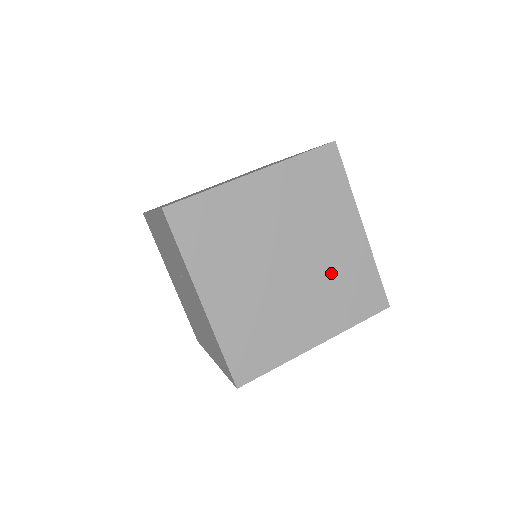
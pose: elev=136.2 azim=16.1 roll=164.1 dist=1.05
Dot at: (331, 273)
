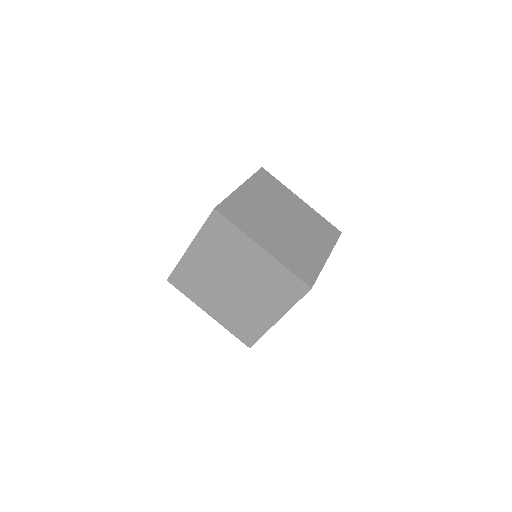
Dot at: (261, 281)
